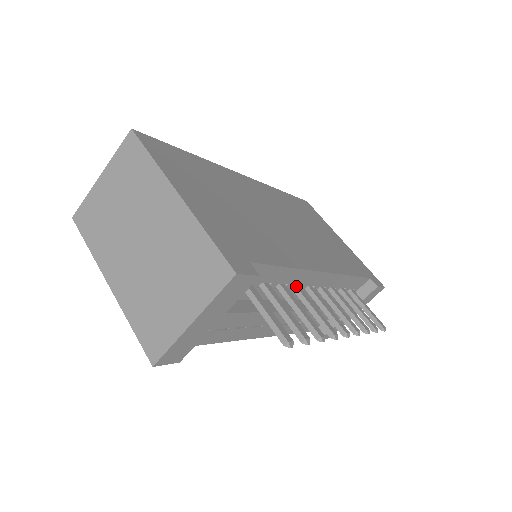
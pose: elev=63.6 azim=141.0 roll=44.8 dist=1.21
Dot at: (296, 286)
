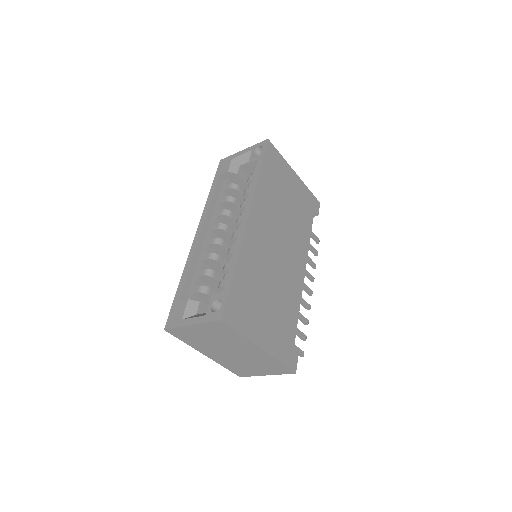
Dot at: occluded
